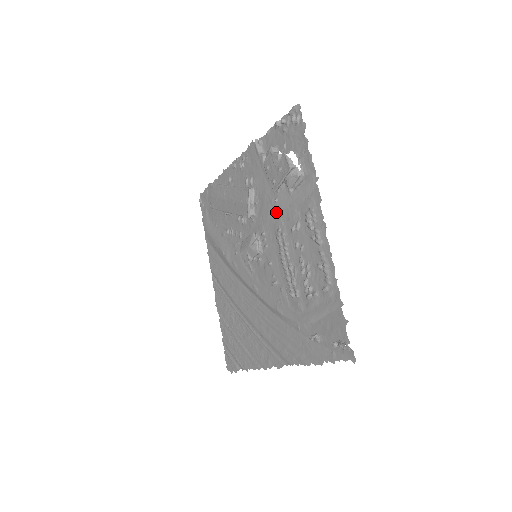
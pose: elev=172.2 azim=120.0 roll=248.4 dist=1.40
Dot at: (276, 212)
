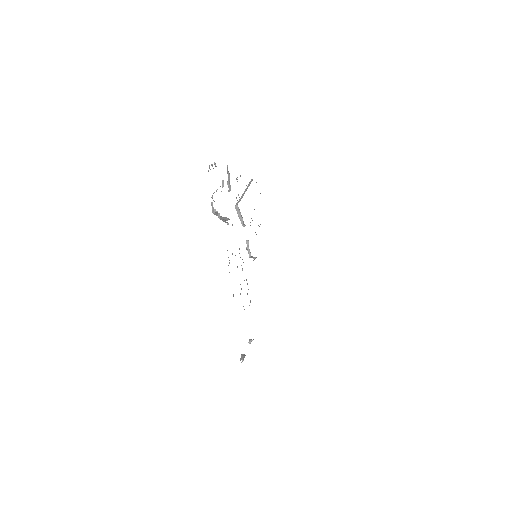
Dot at: occluded
